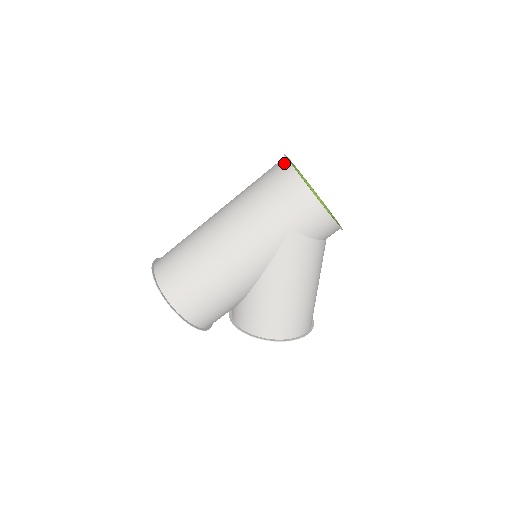
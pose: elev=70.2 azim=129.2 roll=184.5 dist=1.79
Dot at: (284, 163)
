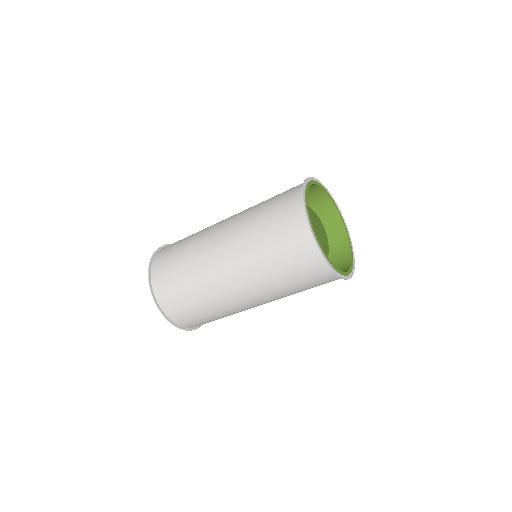
Dot at: (315, 251)
